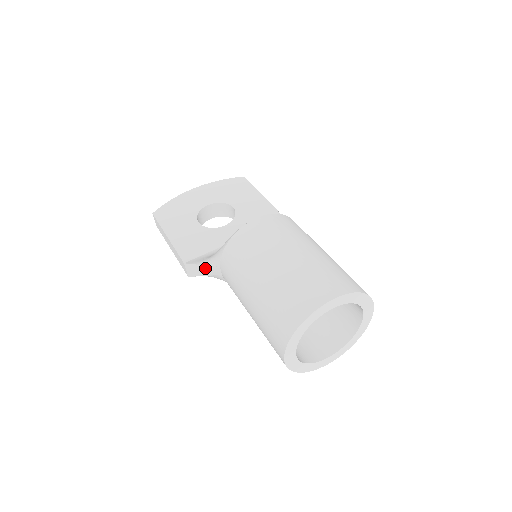
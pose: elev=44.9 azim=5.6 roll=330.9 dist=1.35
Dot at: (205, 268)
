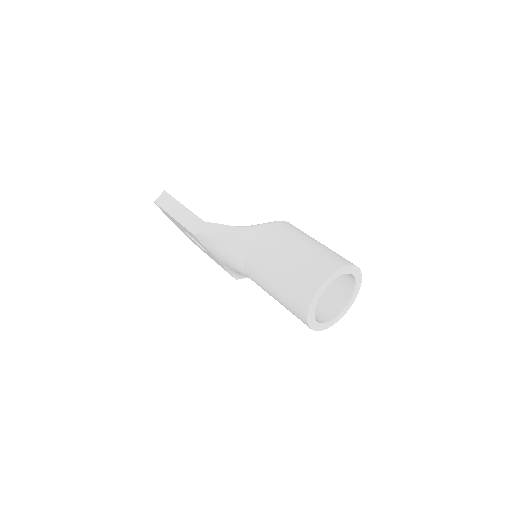
Dot at: (235, 229)
